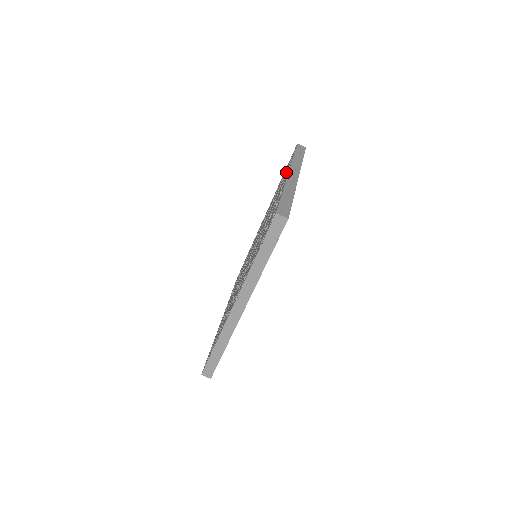
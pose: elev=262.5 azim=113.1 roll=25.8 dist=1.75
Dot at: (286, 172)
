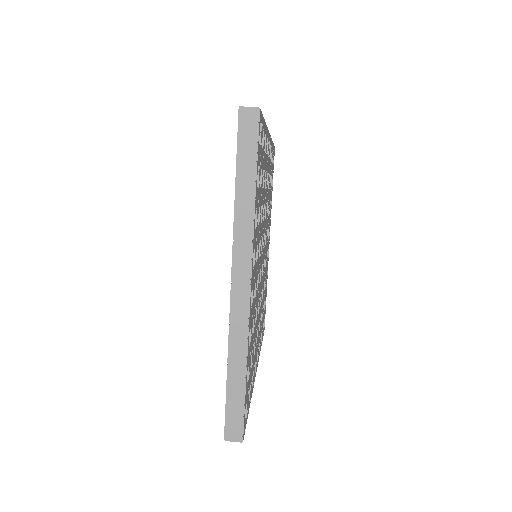
Dot at: occluded
